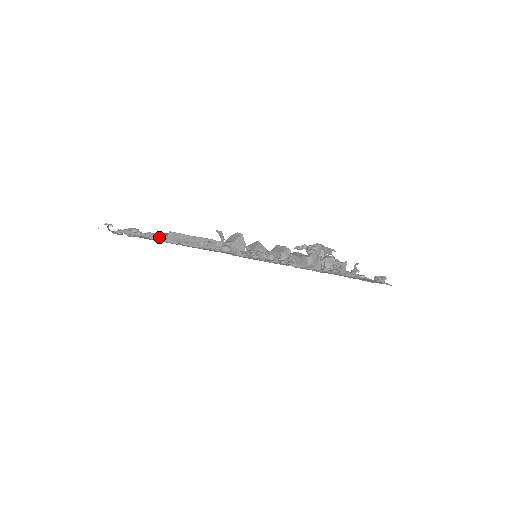
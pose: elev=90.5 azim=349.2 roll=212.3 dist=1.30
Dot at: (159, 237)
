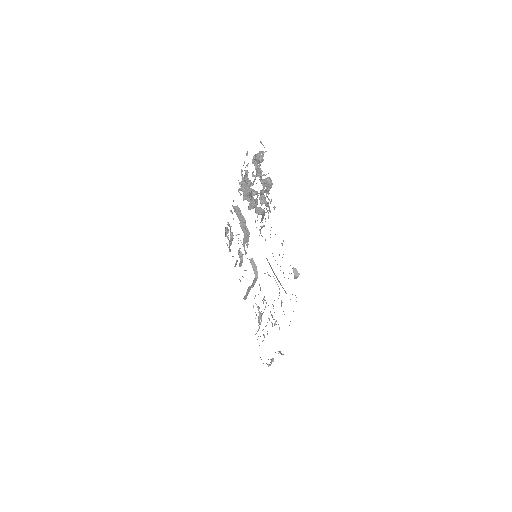
Dot at: occluded
